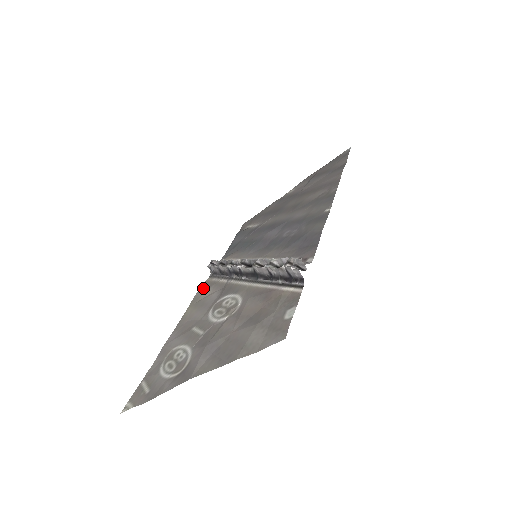
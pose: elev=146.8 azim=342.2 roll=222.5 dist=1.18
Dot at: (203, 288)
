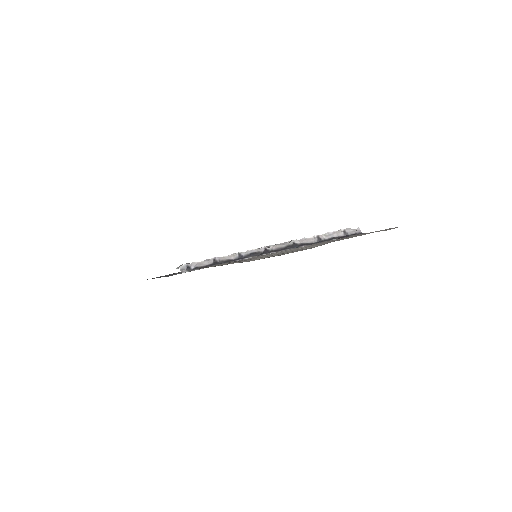
Dot at: occluded
